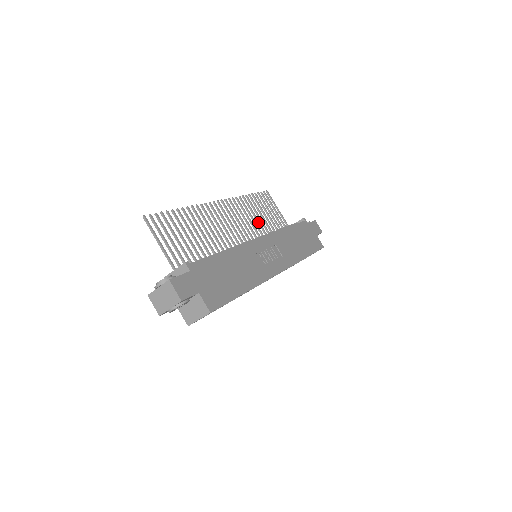
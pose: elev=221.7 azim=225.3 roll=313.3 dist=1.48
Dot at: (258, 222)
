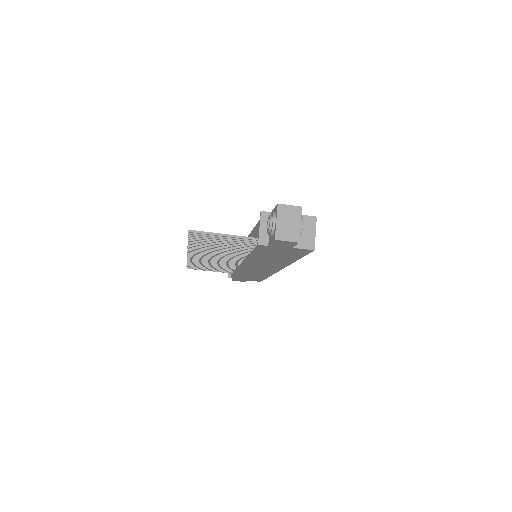
Dot at: occluded
